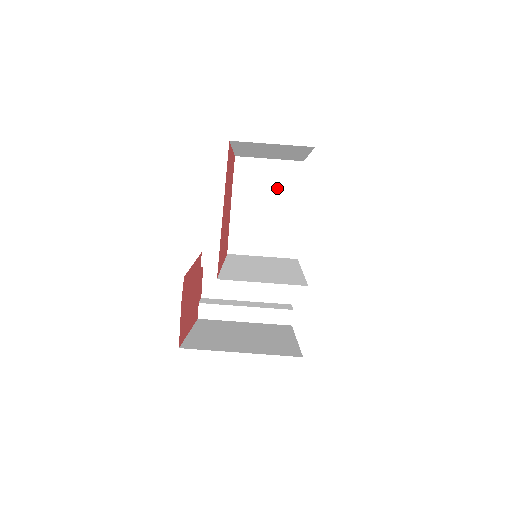
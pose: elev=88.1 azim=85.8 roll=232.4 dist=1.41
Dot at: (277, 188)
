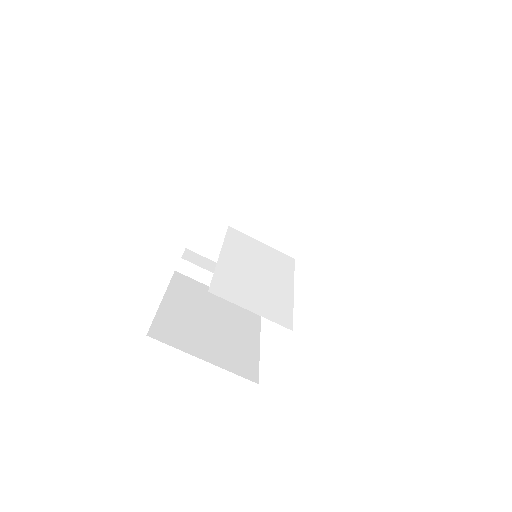
Dot at: (308, 181)
